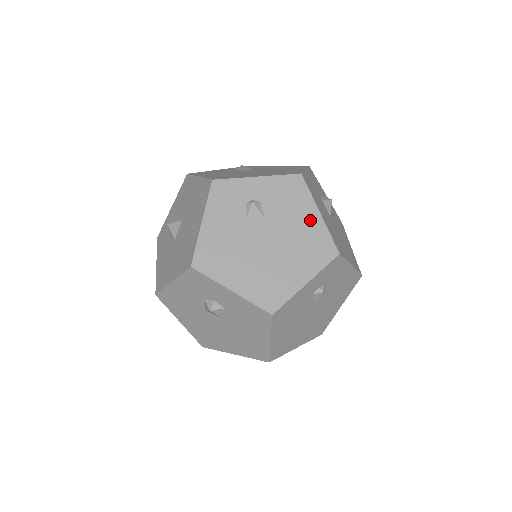
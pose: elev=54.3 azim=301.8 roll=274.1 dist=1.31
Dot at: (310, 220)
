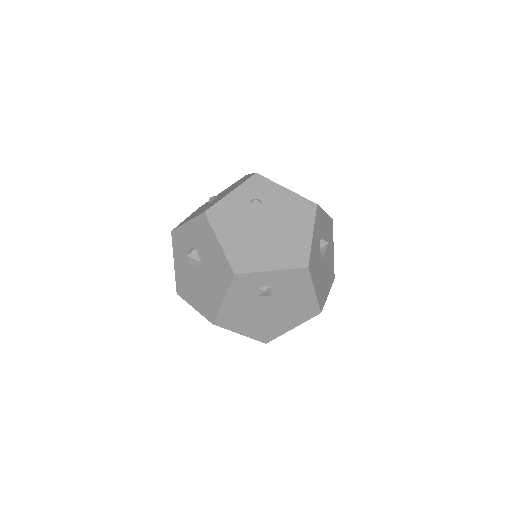
Dot at: (306, 296)
